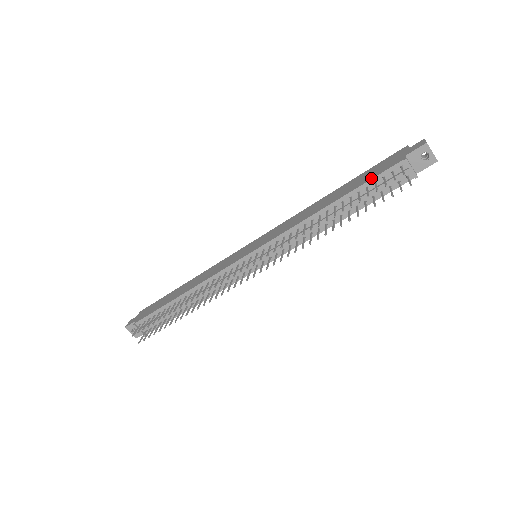
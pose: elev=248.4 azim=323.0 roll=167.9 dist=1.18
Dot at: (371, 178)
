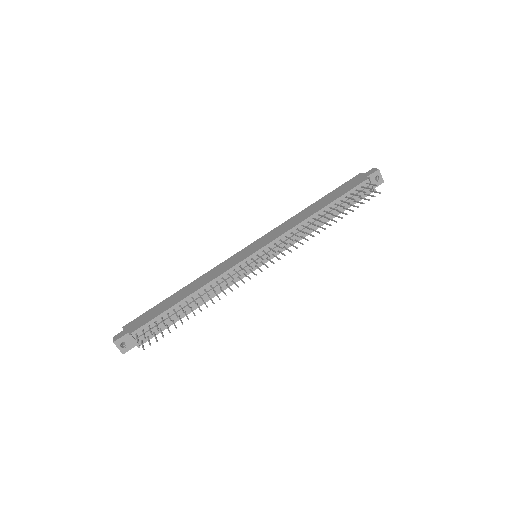
Dot at: (348, 190)
